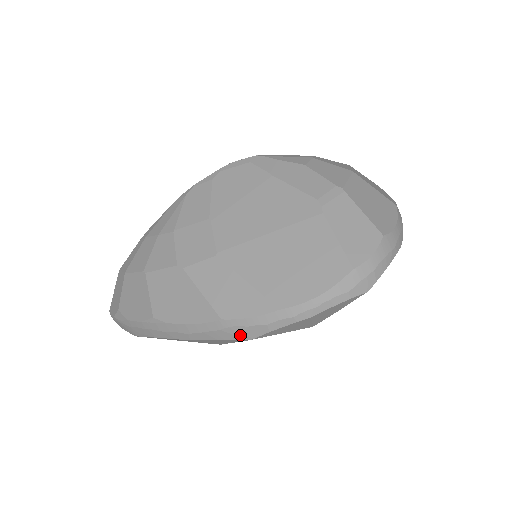
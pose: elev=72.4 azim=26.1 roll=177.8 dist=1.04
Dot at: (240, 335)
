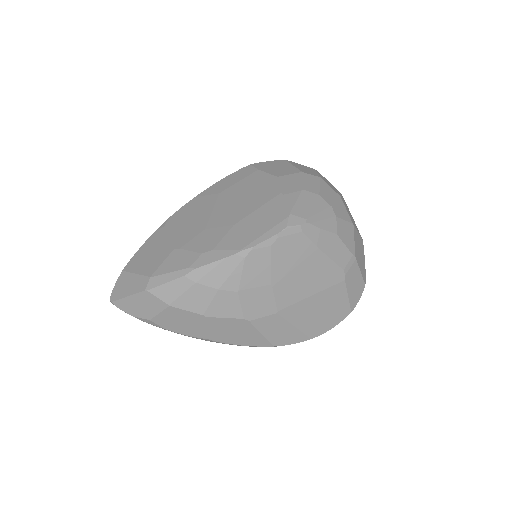
Dot at: occluded
